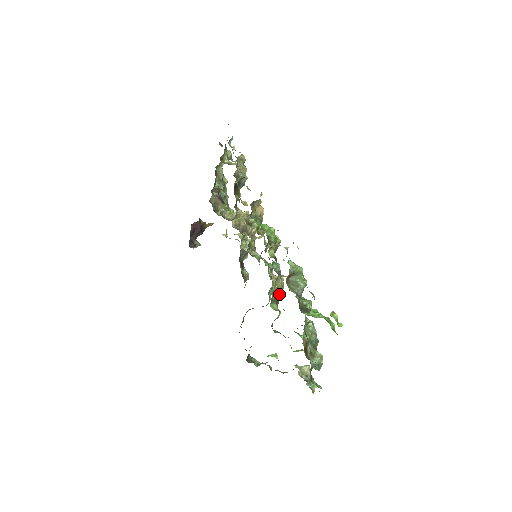
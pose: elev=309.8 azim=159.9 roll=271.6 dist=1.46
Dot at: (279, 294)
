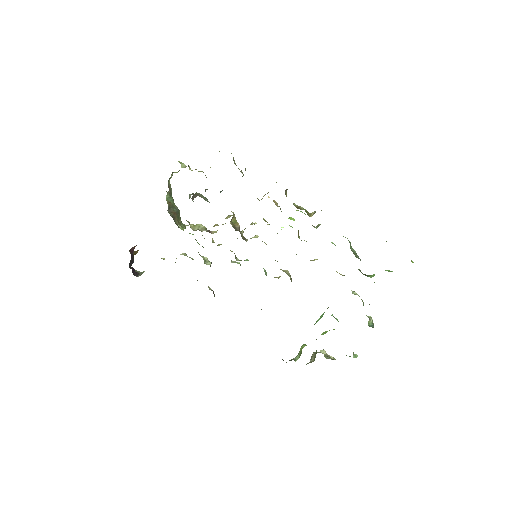
Dot at: occluded
